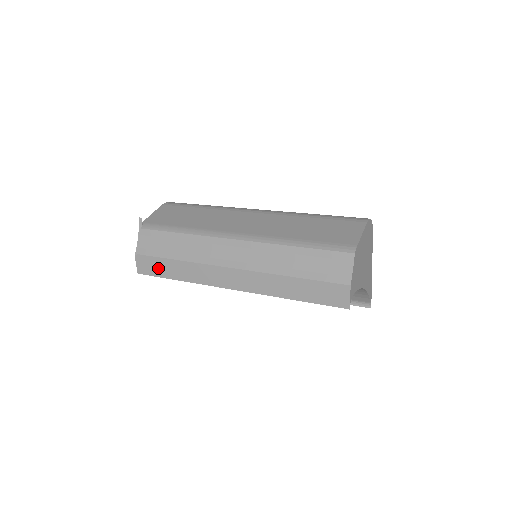
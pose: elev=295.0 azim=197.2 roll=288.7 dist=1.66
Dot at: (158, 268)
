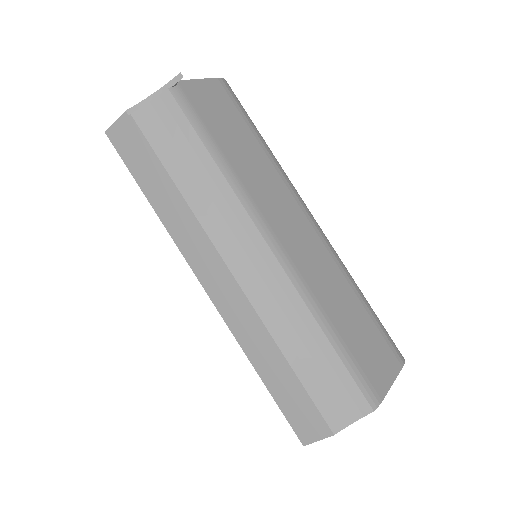
Dot at: (140, 161)
